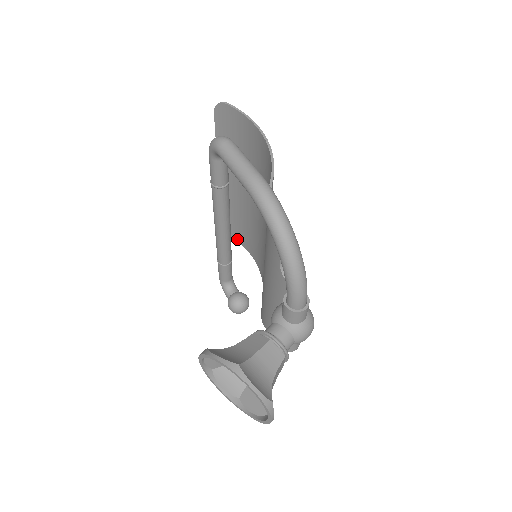
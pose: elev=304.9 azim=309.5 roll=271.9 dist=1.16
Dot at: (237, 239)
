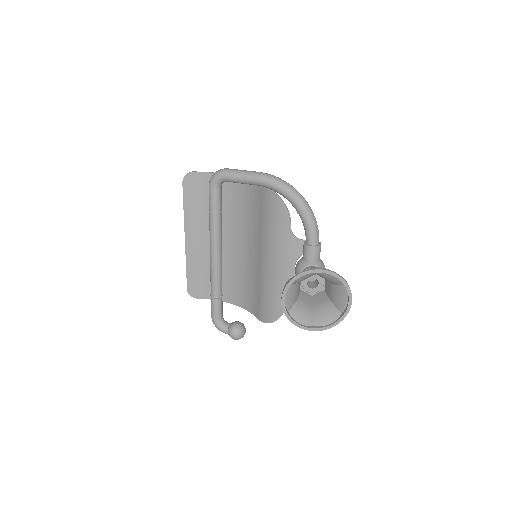
Dot at: (204, 297)
